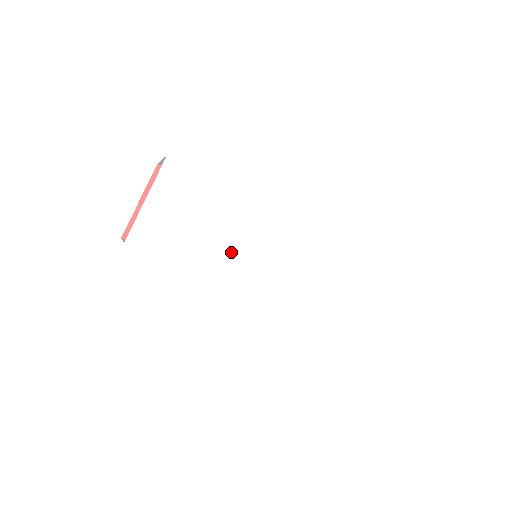
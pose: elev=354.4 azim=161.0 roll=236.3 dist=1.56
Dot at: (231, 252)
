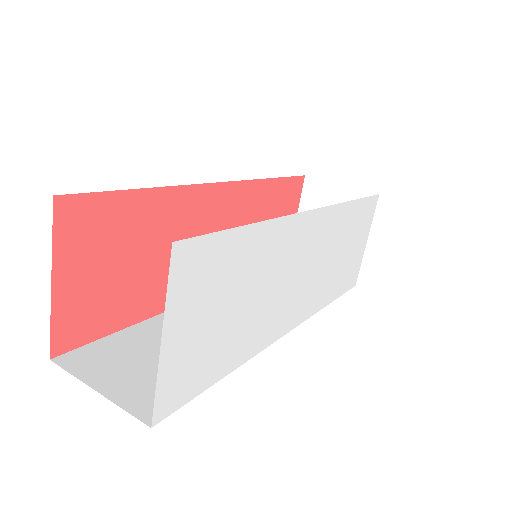
Dot at: (271, 302)
